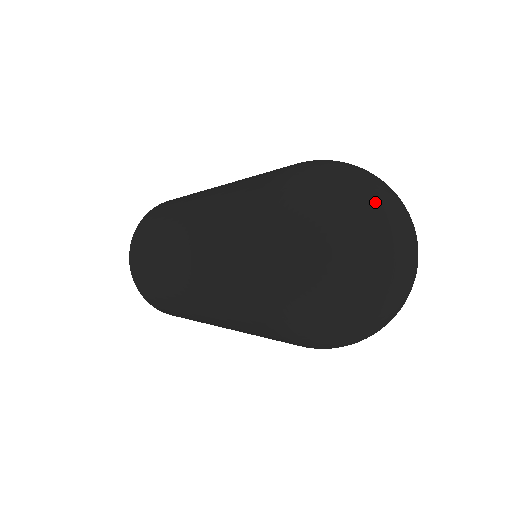
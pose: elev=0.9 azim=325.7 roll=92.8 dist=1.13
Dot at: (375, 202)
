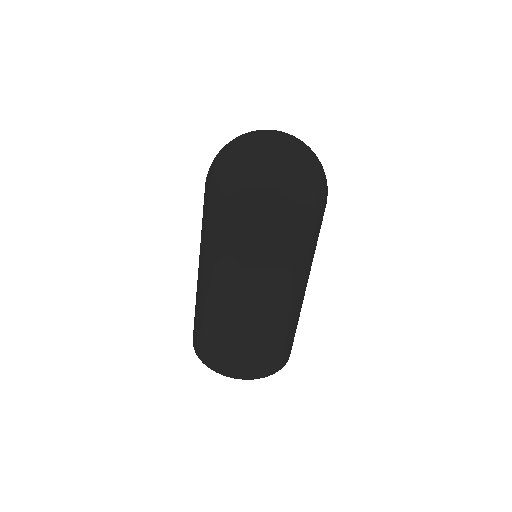
Dot at: occluded
